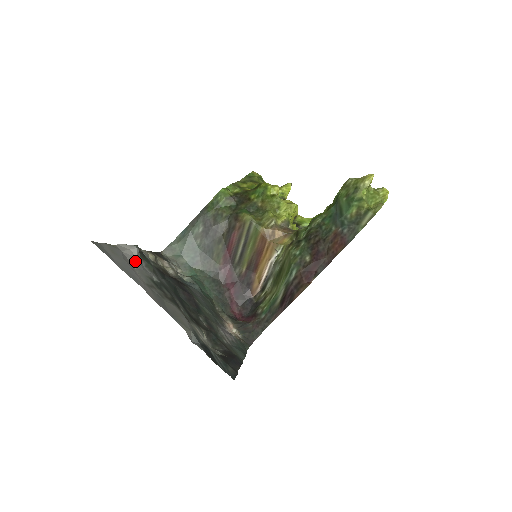
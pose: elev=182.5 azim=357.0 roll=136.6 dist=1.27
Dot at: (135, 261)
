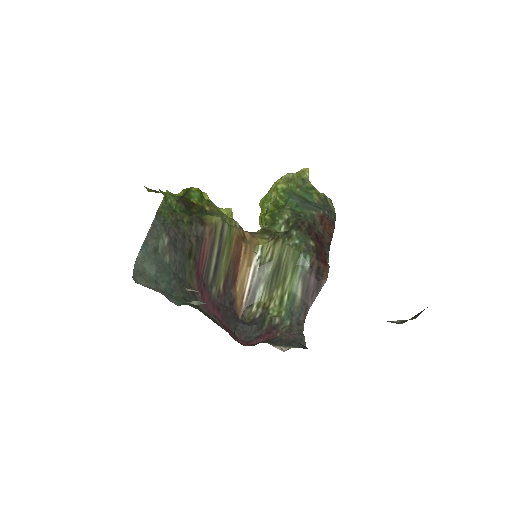
Dot at: occluded
